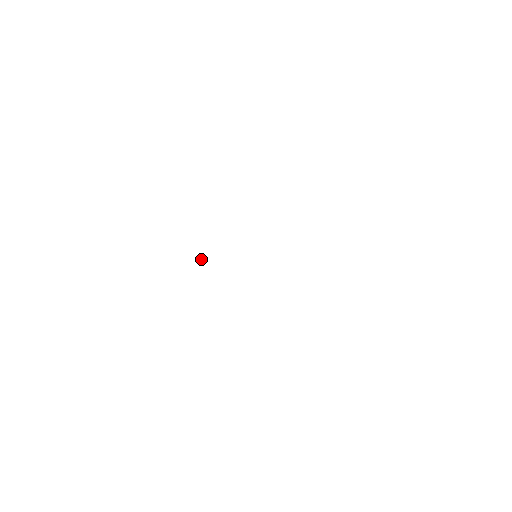
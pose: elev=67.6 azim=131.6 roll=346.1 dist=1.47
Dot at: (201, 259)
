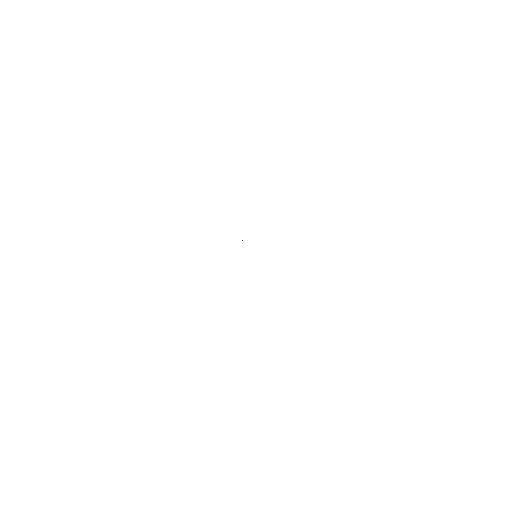
Dot at: occluded
